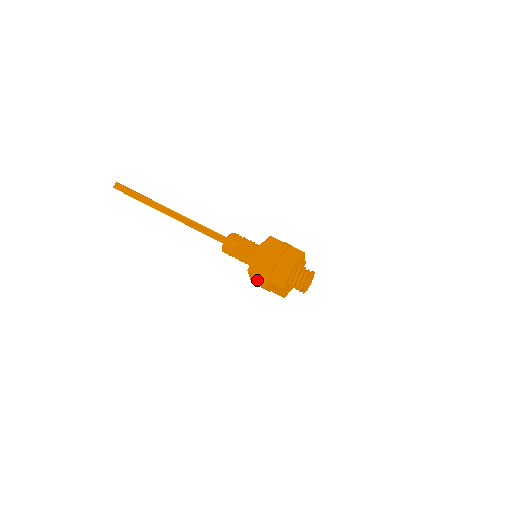
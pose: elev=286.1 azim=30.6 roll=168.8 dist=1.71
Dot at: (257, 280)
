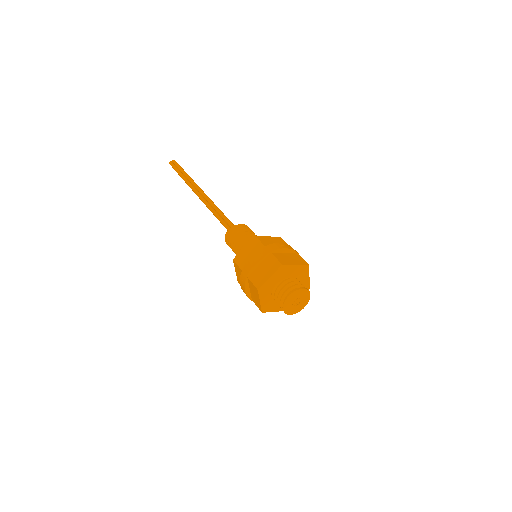
Dot at: occluded
